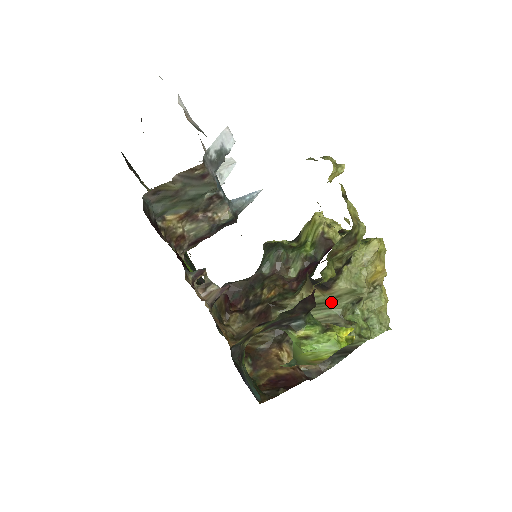
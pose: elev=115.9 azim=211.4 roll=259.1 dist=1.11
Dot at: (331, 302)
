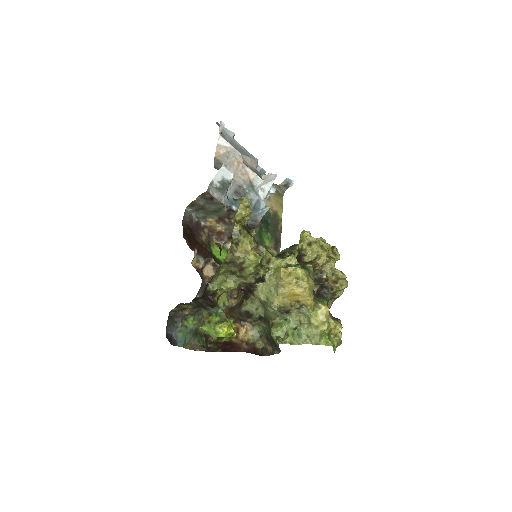
Dot at: (265, 305)
